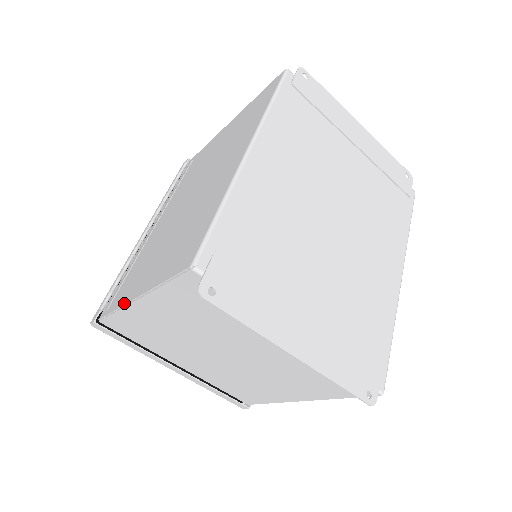
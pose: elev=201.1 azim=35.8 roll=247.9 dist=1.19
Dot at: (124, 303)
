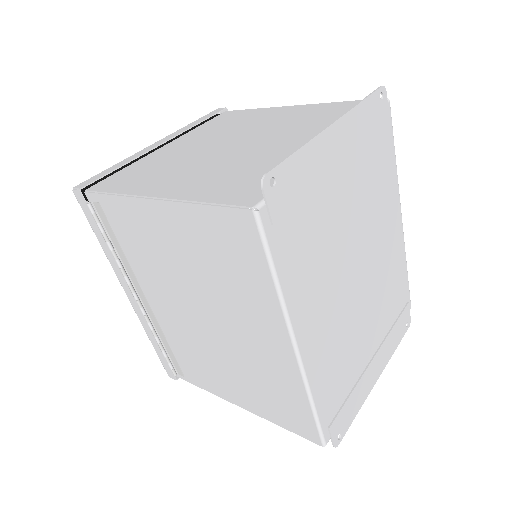
Dot at: (221, 397)
